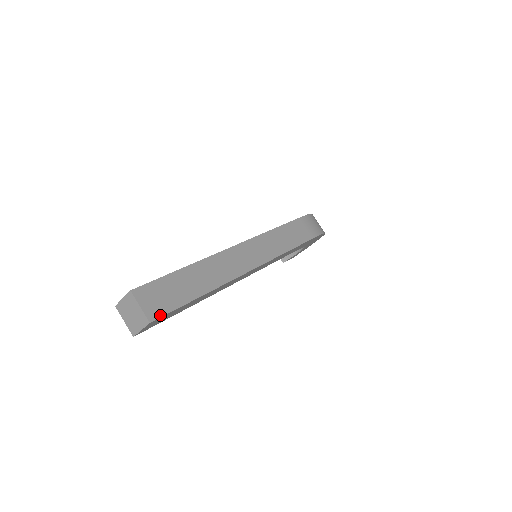
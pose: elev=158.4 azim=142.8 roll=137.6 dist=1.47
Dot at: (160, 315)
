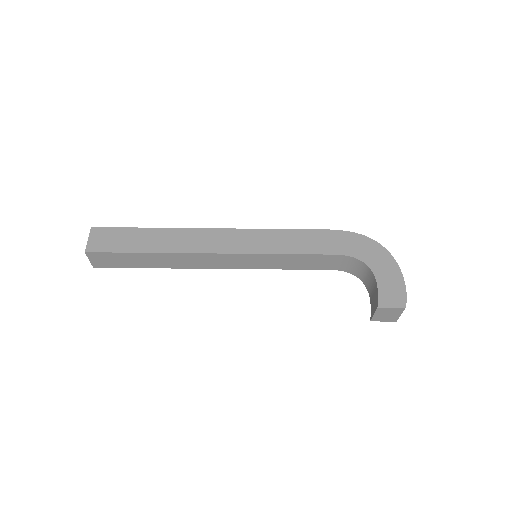
Dot at: (103, 228)
